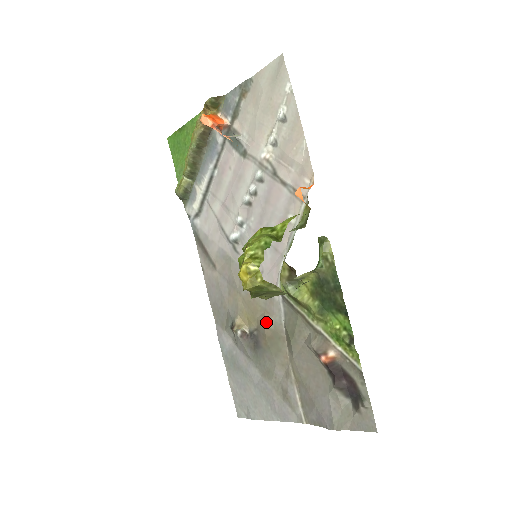
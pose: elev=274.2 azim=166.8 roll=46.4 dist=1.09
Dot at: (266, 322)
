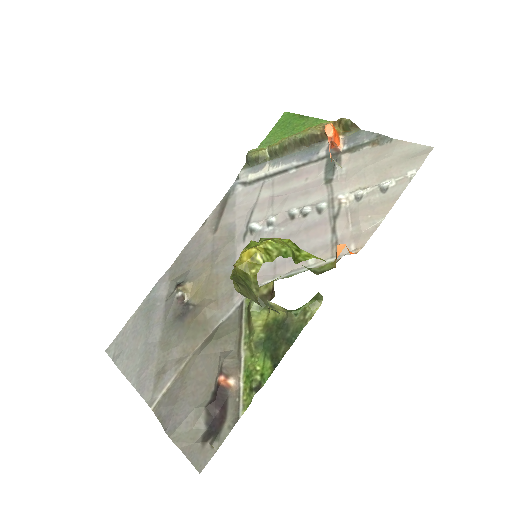
Dot at: (208, 308)
